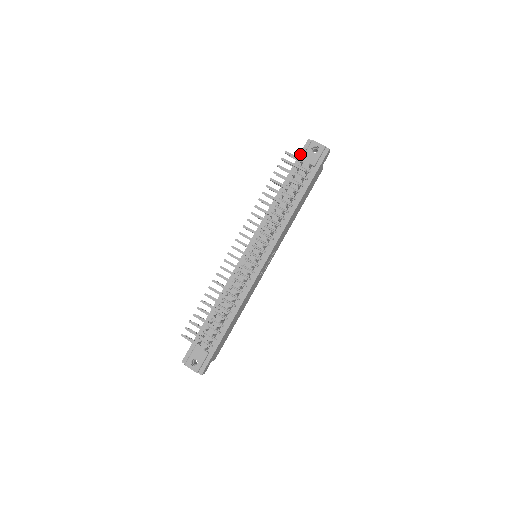
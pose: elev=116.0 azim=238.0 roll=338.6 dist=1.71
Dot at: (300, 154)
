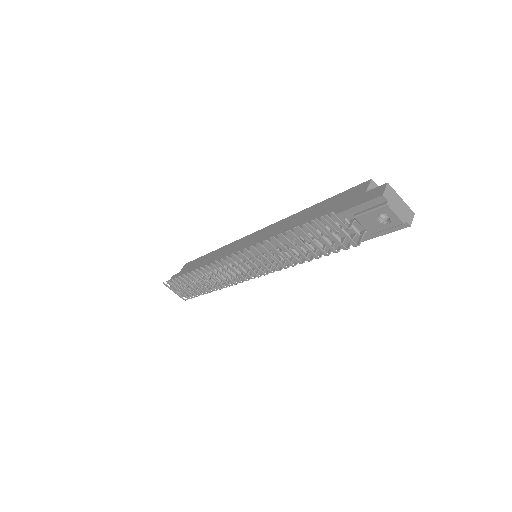
Dot at: (357, 207)
